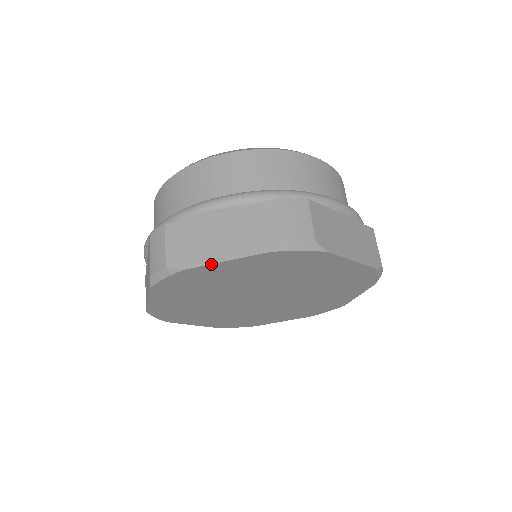
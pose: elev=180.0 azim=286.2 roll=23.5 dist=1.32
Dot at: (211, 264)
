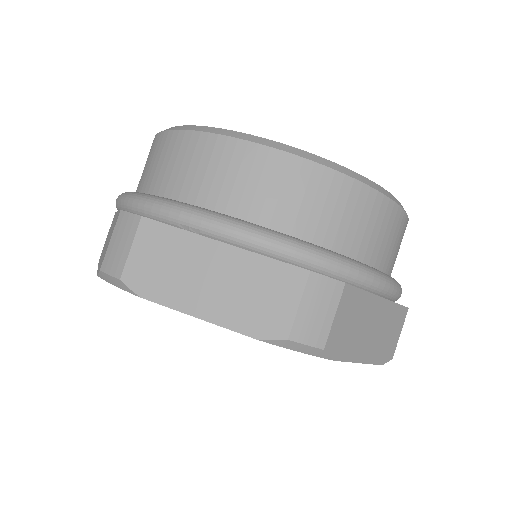
Dot at: occluded
